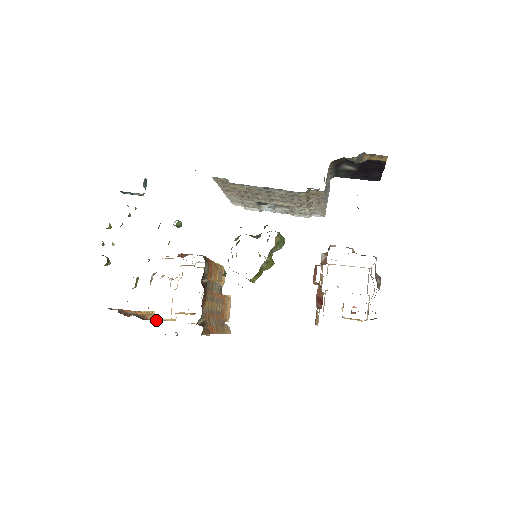
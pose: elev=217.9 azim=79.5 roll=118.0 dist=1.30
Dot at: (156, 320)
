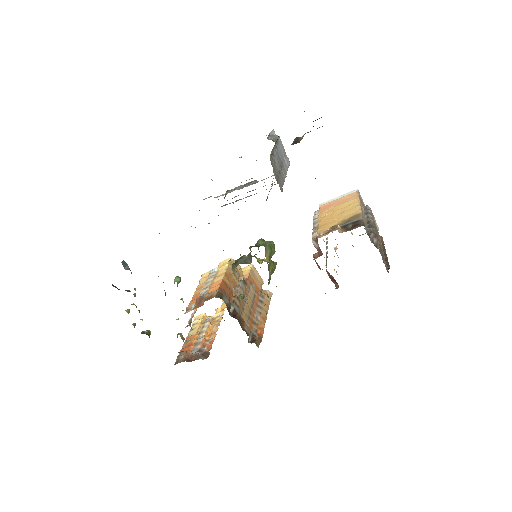
Dot at: (214, 337)
